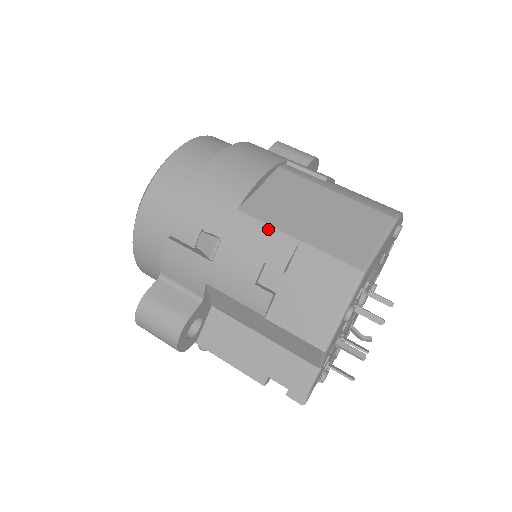
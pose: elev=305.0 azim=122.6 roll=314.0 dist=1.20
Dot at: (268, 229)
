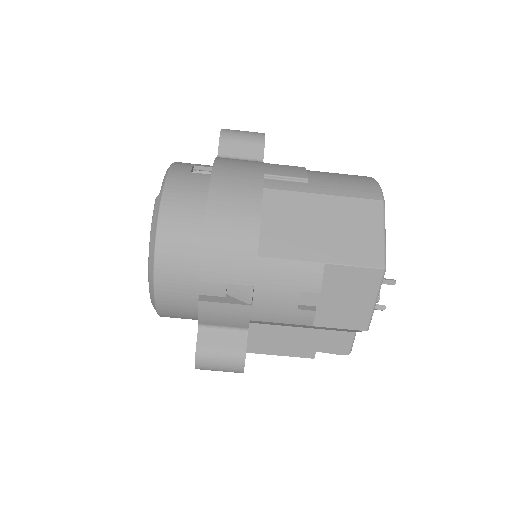
Dot at: (293, 264)
